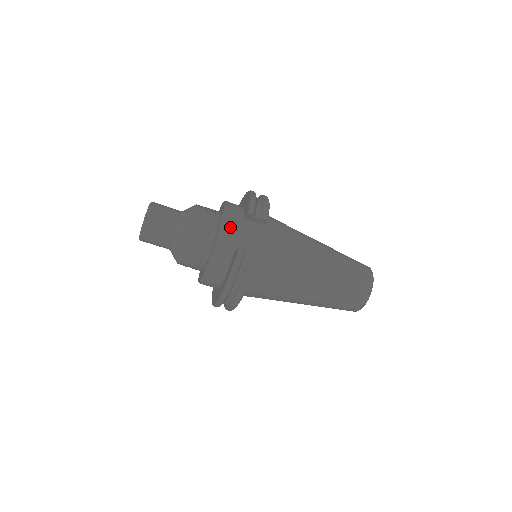
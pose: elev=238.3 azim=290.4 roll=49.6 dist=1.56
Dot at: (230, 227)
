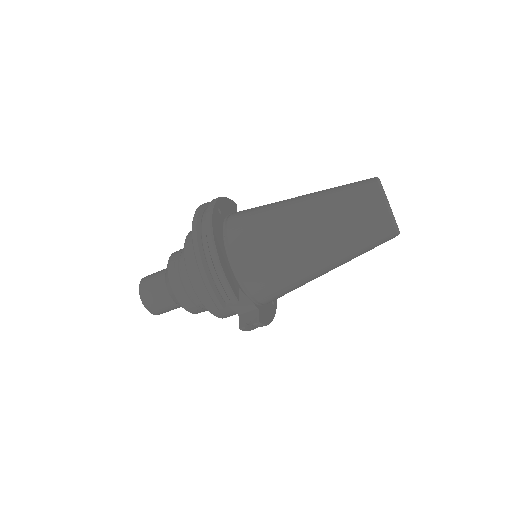
Dot at: (216, 307)
